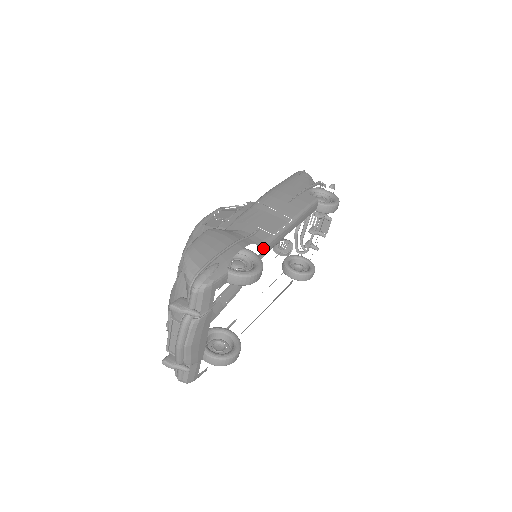
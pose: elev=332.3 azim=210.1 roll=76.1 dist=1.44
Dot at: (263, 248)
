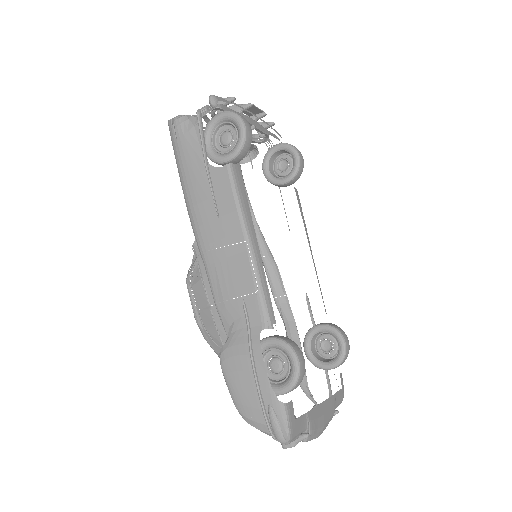
Dot at: (269, 321)
